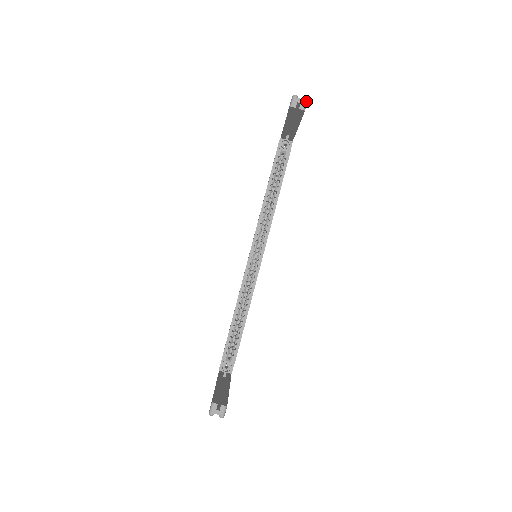
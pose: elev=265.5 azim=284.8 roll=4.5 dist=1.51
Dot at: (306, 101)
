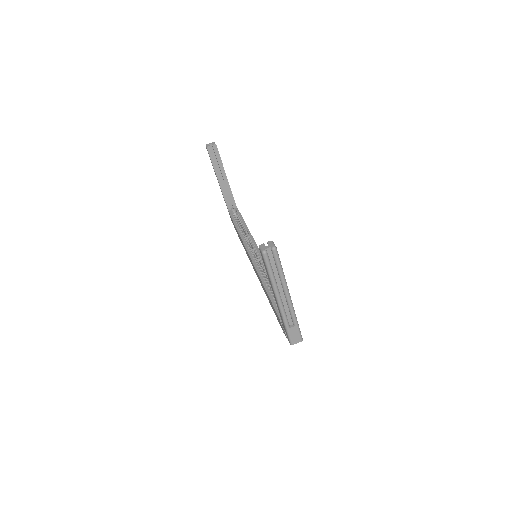
Dot at: (214, 142)
